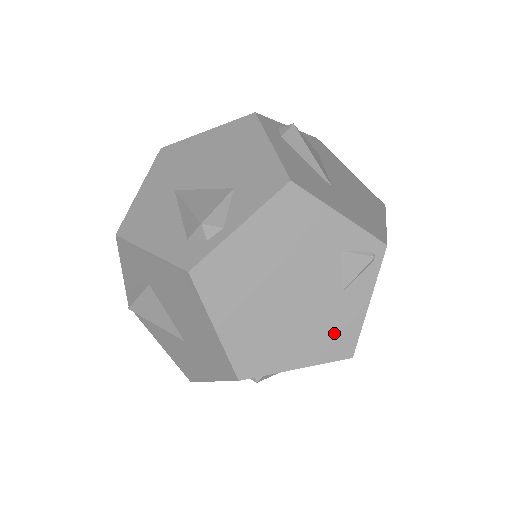
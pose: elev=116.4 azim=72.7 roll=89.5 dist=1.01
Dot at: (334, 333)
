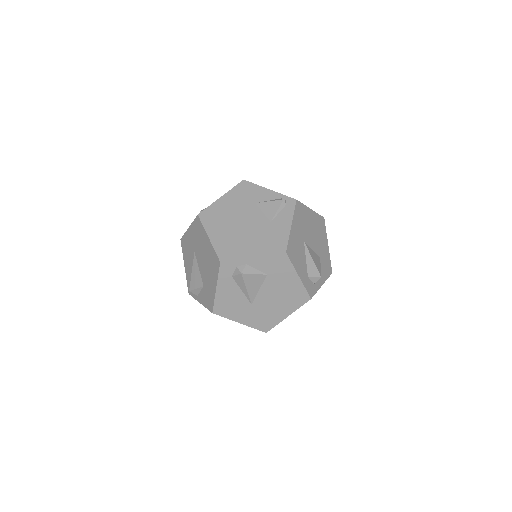
Dot at: occluded
